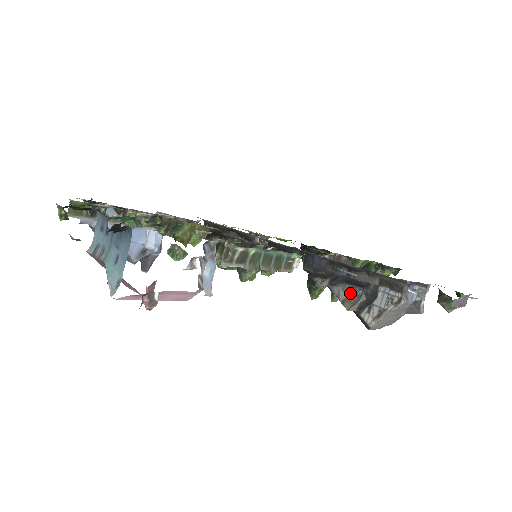
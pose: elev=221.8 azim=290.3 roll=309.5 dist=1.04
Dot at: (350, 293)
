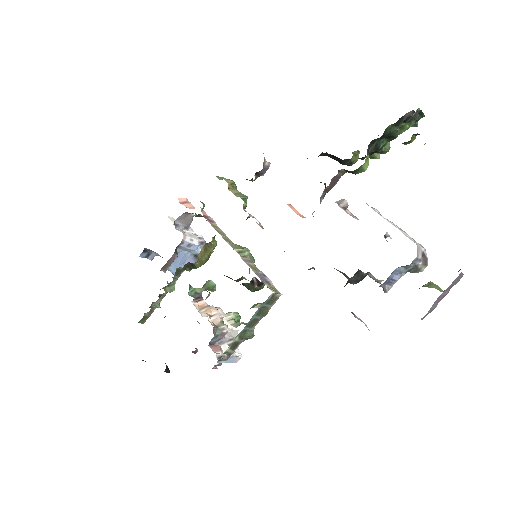
Dot at: (343, 273)
